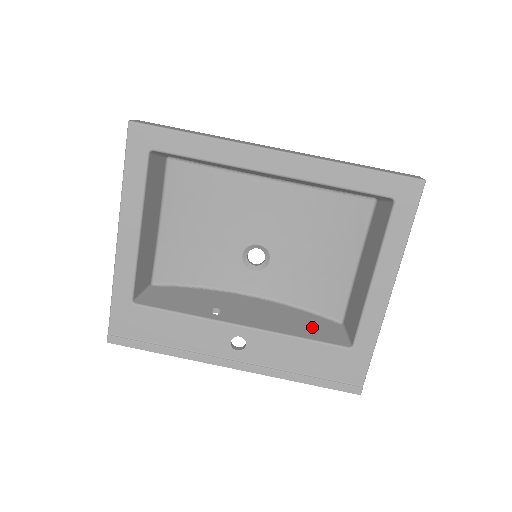
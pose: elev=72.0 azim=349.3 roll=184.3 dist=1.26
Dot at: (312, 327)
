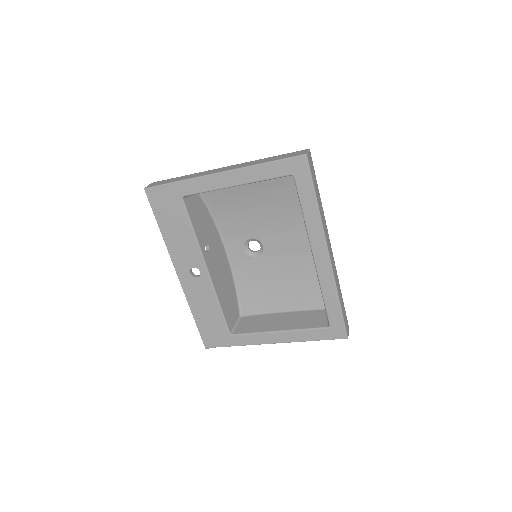
Dot at: (229, 305)
